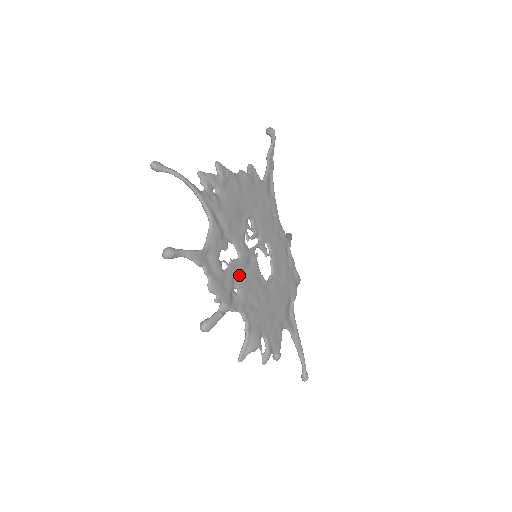
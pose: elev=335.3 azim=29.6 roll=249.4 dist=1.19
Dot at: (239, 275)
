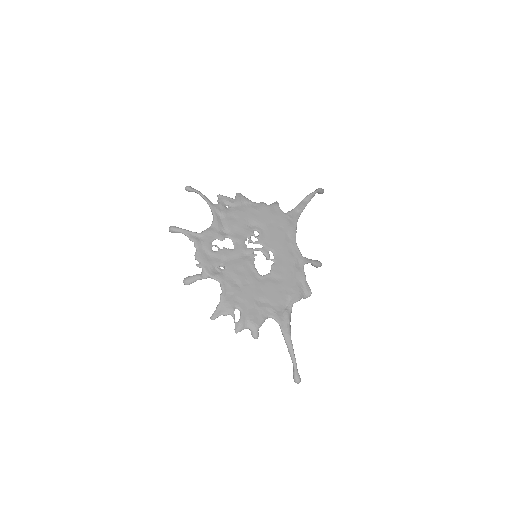
Dot at: (228, 259)
